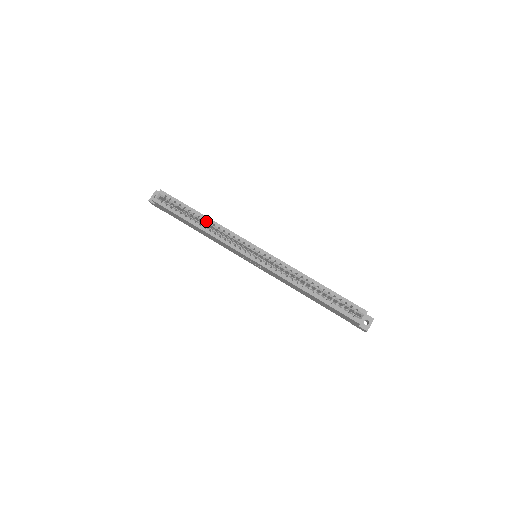
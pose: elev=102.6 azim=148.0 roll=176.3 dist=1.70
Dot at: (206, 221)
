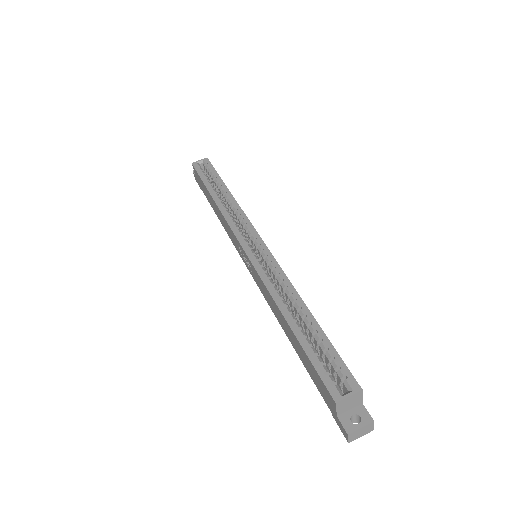
Dot at: (226, 195)
